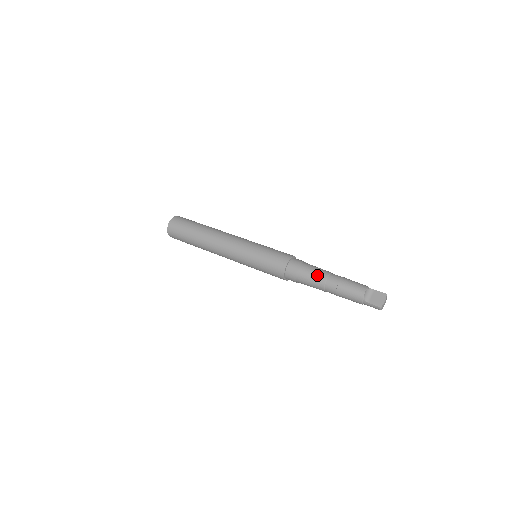
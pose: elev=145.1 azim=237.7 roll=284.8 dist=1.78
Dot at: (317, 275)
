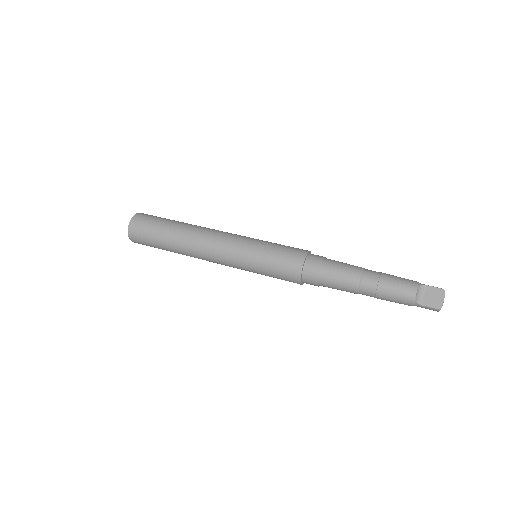
Dot at: (346, 276)
